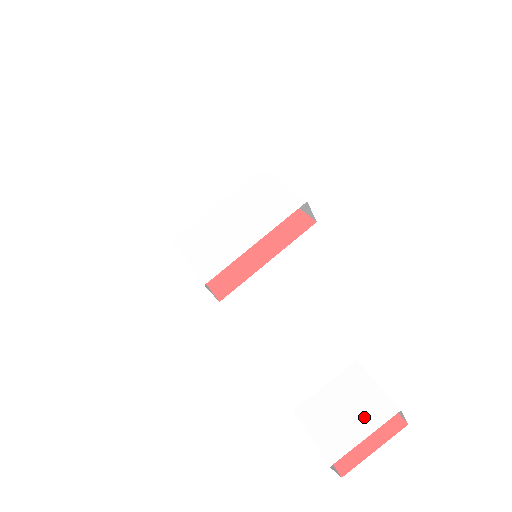
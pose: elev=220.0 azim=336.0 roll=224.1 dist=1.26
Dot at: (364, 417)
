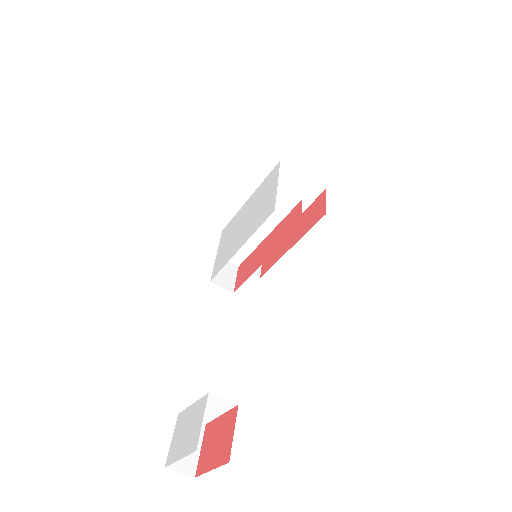
Dot at: (187, 443)
